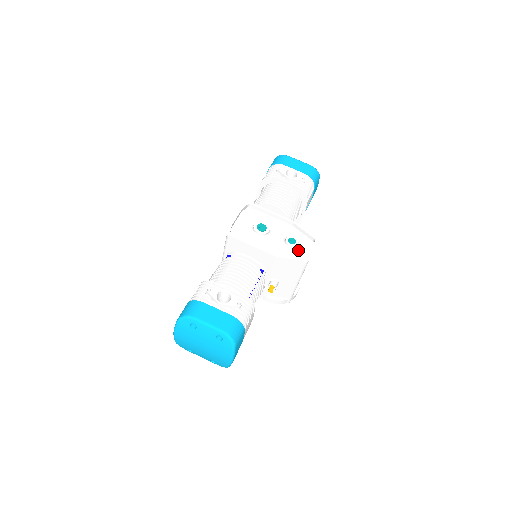
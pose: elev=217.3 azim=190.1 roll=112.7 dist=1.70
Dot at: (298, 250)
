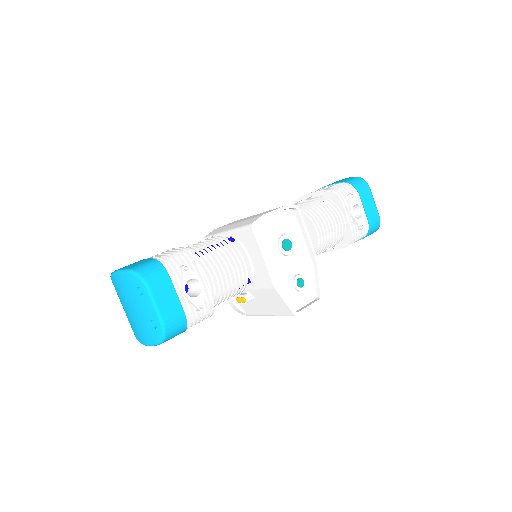
Dot at: (297, 295)
